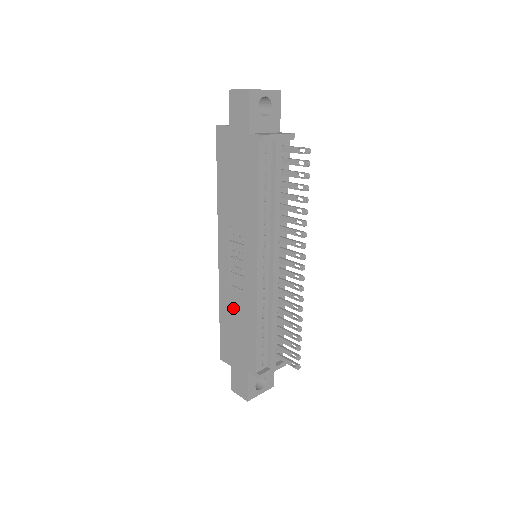
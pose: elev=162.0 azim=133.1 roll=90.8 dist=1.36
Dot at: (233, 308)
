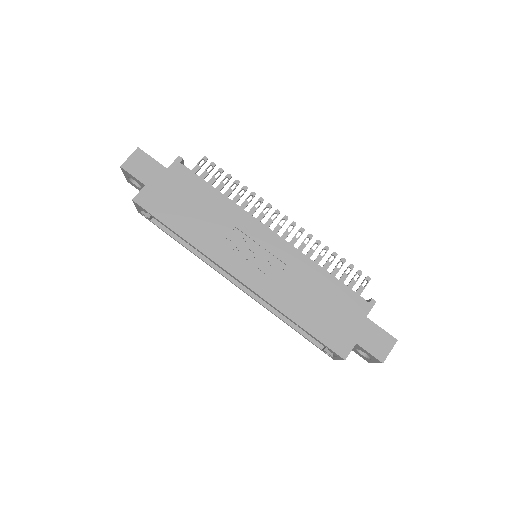
Dot at: (297, 294)
